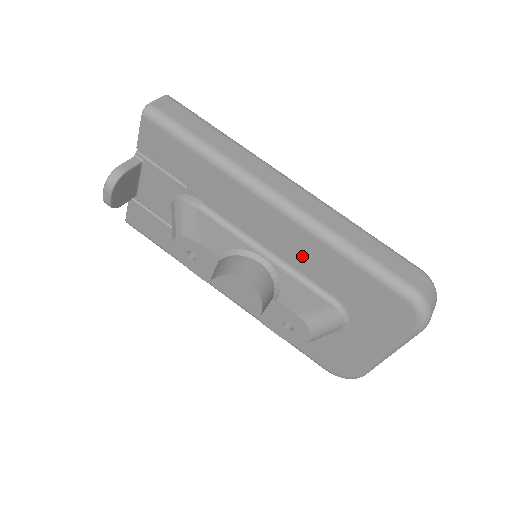
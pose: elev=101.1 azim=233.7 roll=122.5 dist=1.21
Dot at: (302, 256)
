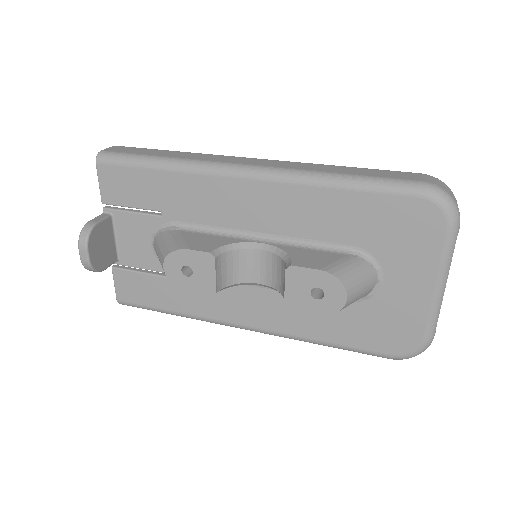
Dot at: (298, 217)
